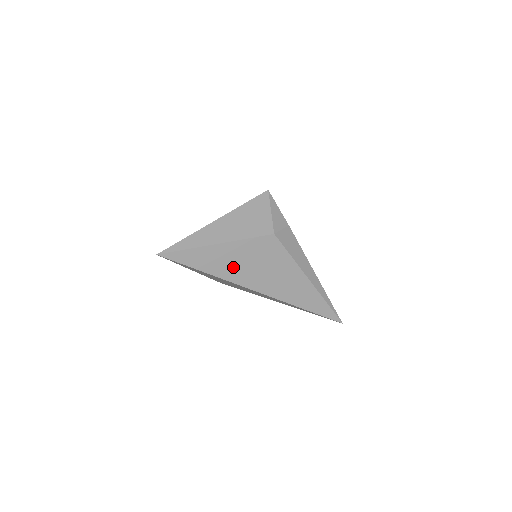
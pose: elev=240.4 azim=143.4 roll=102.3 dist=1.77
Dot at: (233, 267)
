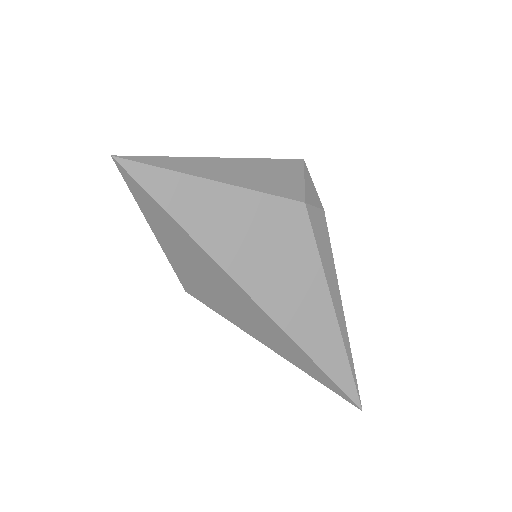
Dot at: (226, 233)
